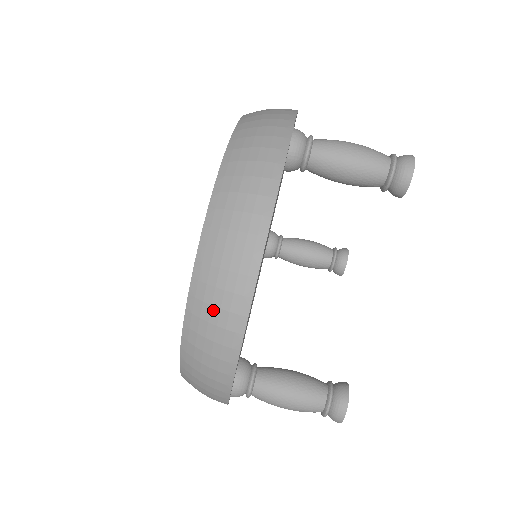
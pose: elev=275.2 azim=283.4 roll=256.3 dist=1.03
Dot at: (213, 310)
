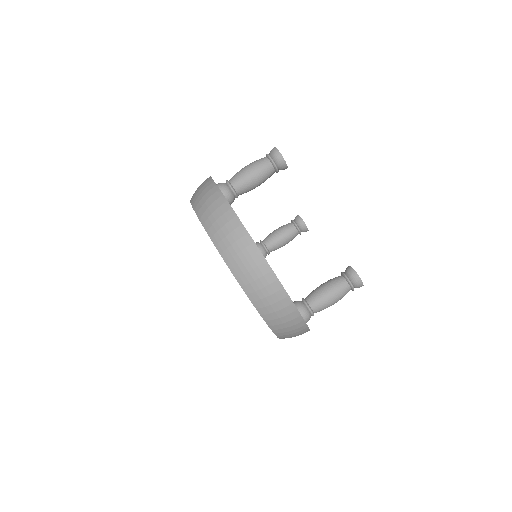
Dot at: (257, 282)
